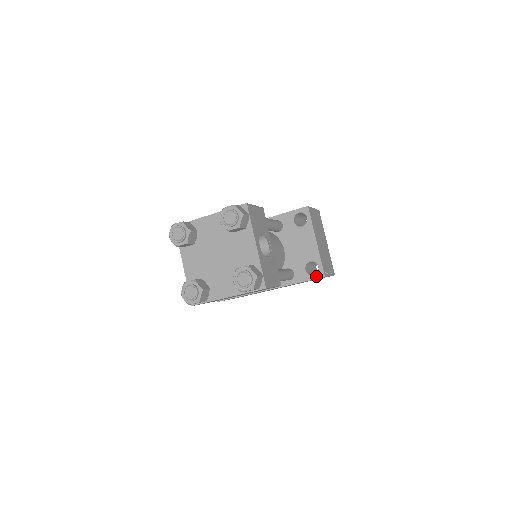
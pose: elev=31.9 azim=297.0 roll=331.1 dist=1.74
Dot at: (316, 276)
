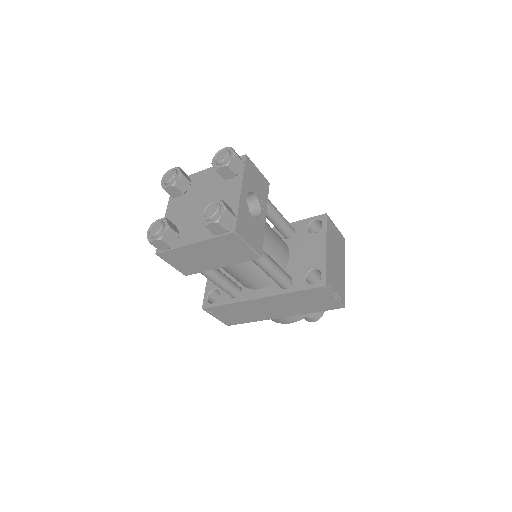
Dot at: (316, 285)
